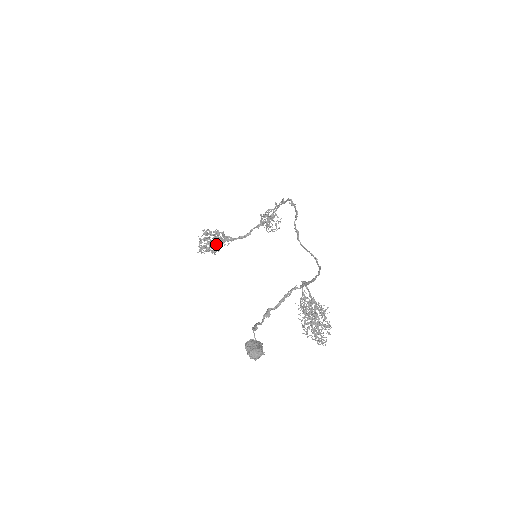
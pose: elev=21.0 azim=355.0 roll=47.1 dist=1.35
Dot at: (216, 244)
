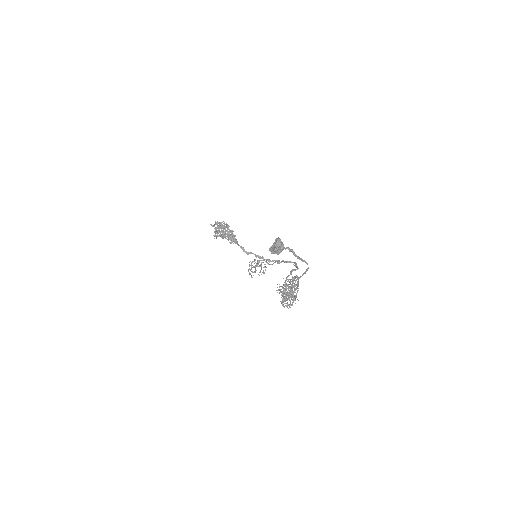
Dot at: (222, 235)
